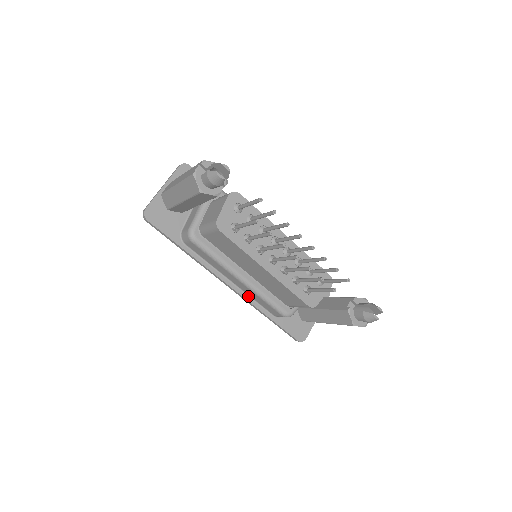
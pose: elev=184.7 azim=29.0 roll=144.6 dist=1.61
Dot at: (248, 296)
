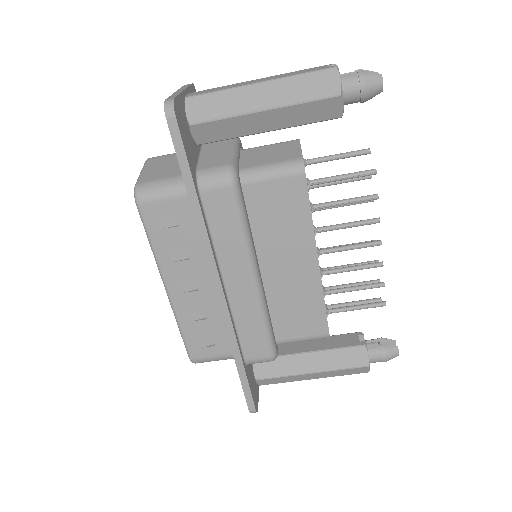
Dot at: (232, 317)
